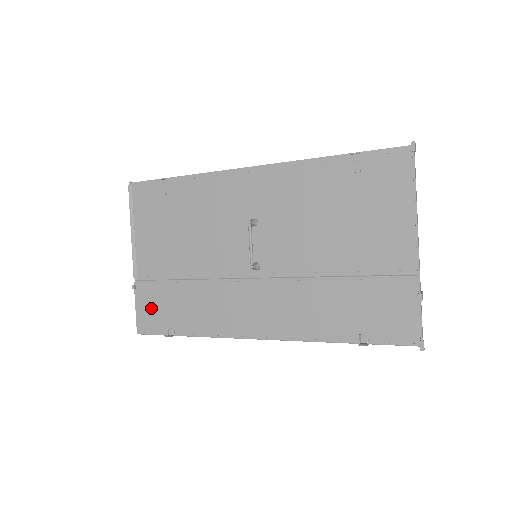
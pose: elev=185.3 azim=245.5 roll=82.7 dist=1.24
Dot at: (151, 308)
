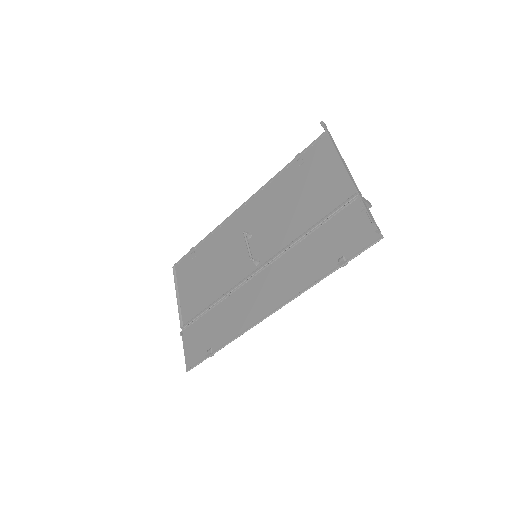
Dot at: (194, 343)
